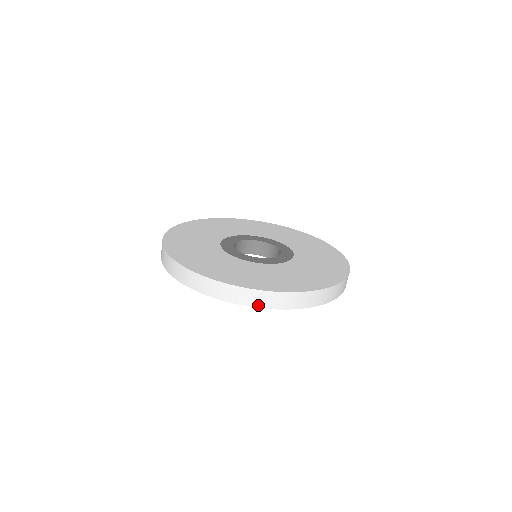
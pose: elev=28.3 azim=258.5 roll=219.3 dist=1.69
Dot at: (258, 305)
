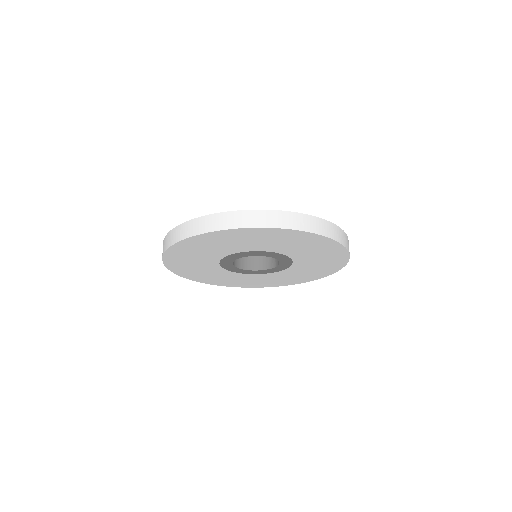
Dot at: (235, 226)
